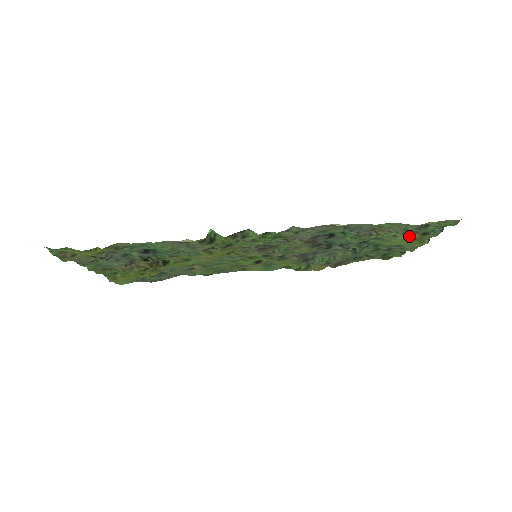
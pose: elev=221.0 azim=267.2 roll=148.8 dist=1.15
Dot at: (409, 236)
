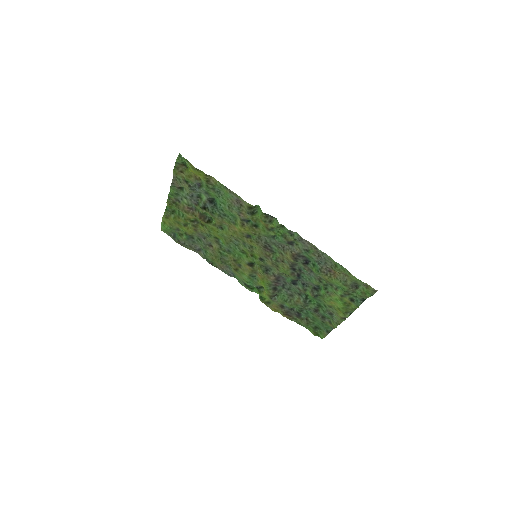
Dot at: (344, 293)
